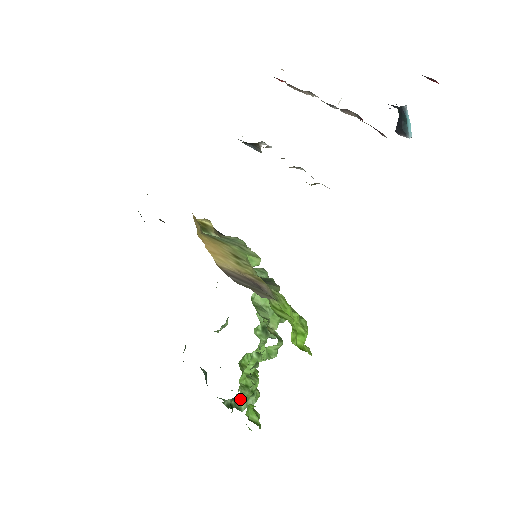
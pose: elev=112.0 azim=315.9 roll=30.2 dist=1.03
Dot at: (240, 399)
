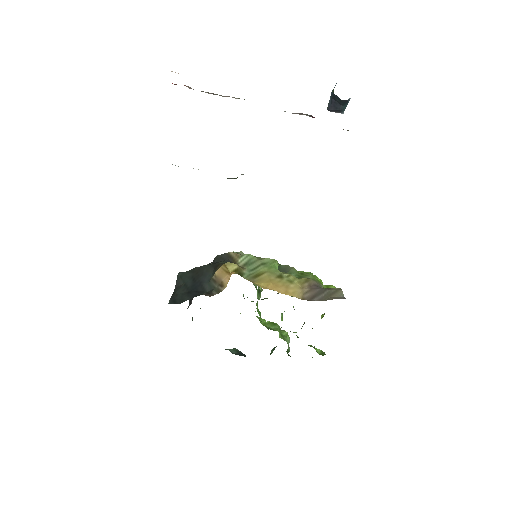
Dot at: occluded
